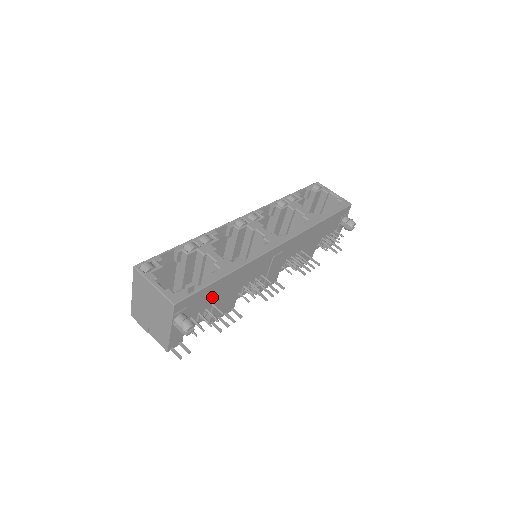
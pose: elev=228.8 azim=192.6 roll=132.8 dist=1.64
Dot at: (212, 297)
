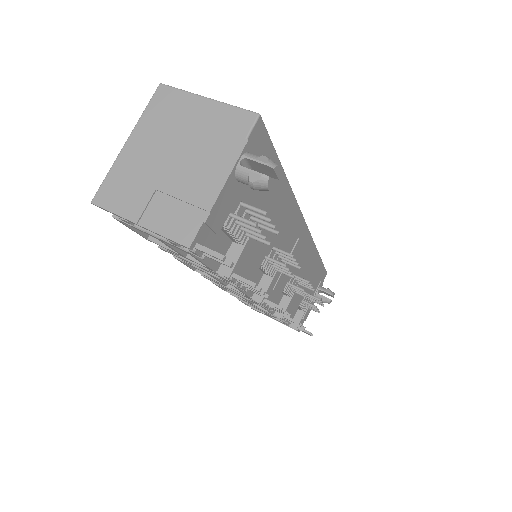
Dot at: (264, 200)
